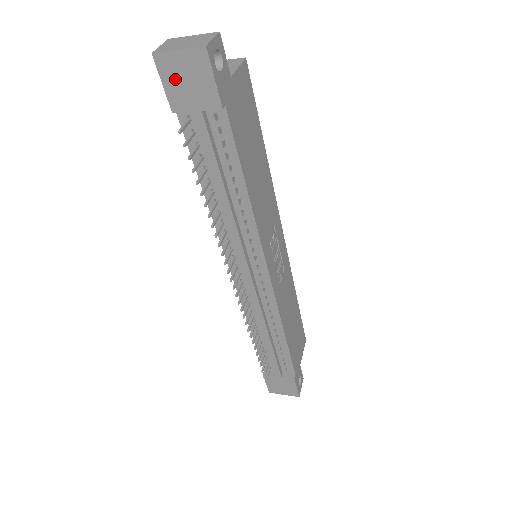
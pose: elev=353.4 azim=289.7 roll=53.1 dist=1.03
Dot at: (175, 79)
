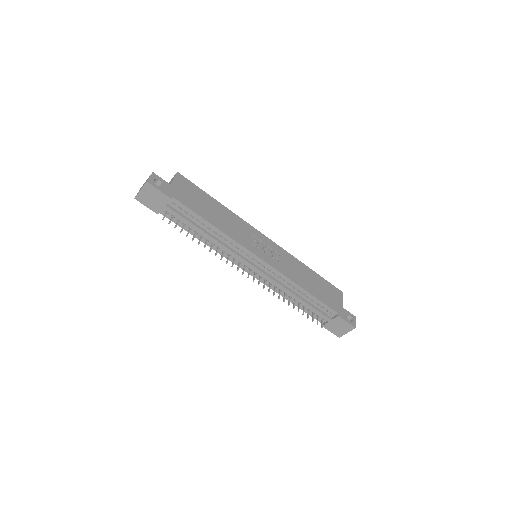
Dot at: (148, 201)
